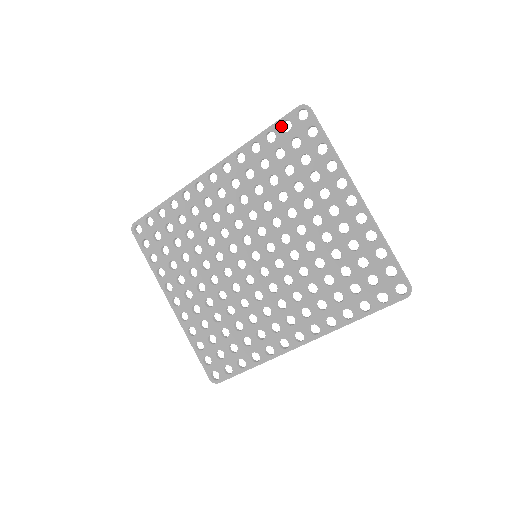
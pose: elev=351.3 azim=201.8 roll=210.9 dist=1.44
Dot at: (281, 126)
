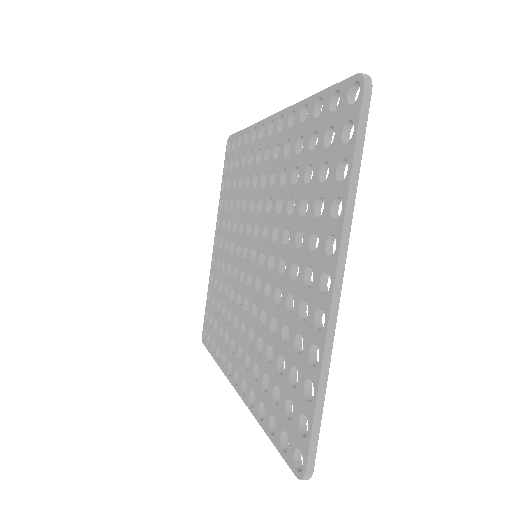
Dot at: (333, 97)
